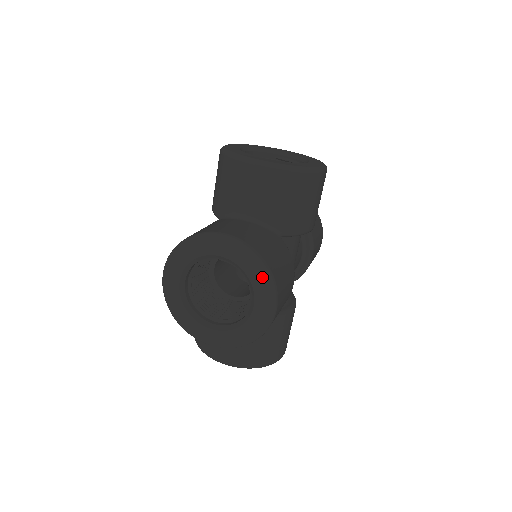
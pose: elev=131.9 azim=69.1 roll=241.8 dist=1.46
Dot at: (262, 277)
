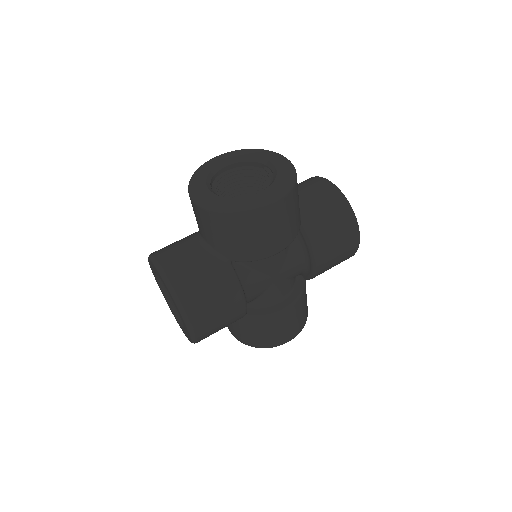
Dot at: (286, 182)
